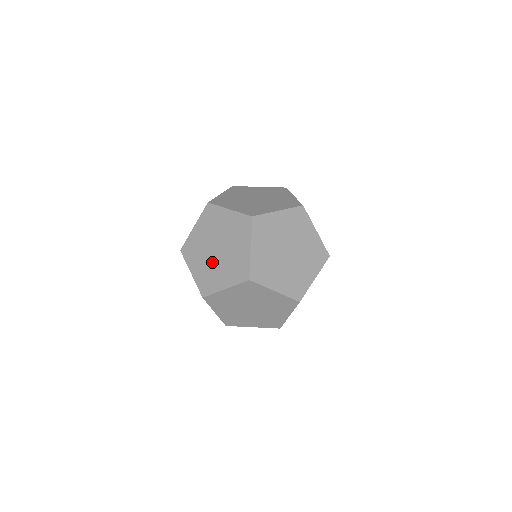
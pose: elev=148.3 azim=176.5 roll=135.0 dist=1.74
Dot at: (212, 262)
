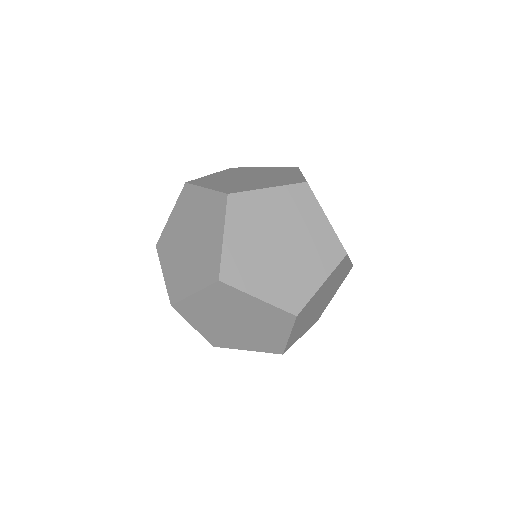
Dot at: (183, 258)
